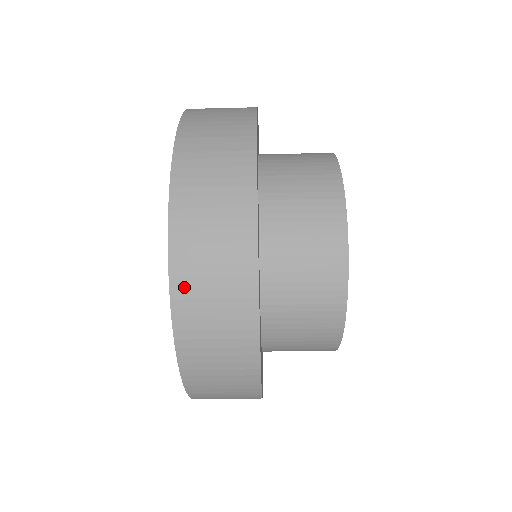
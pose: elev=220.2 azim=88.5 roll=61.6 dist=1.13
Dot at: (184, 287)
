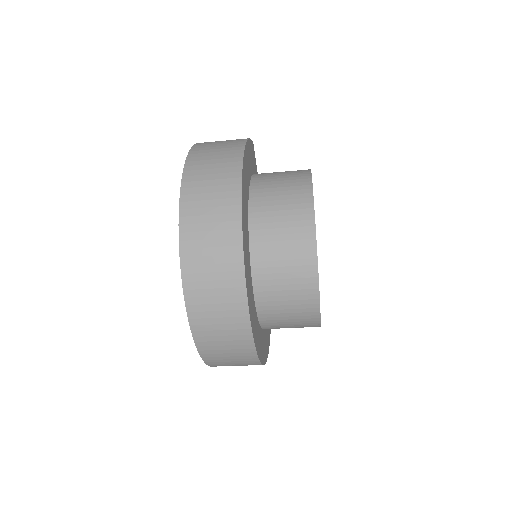
Dot at: (199, 324)
